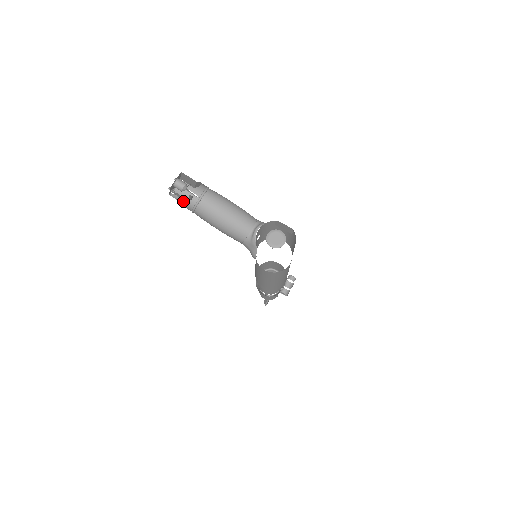
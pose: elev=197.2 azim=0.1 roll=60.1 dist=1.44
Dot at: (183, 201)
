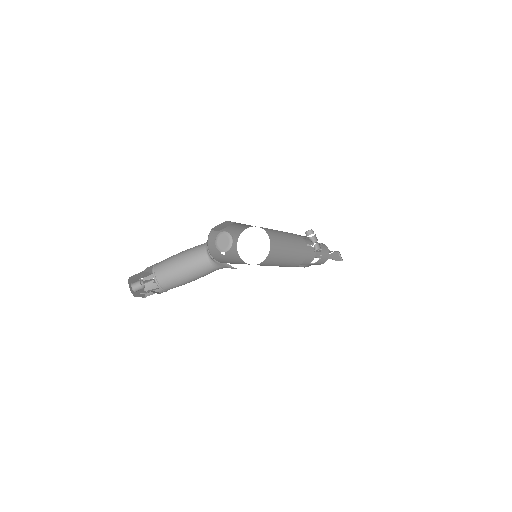
Dot at: (157, 290)
